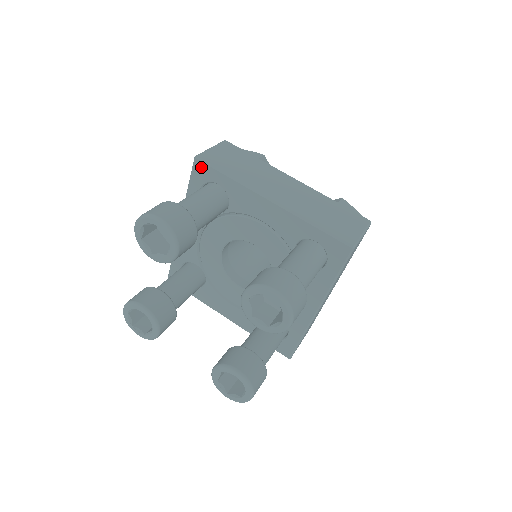
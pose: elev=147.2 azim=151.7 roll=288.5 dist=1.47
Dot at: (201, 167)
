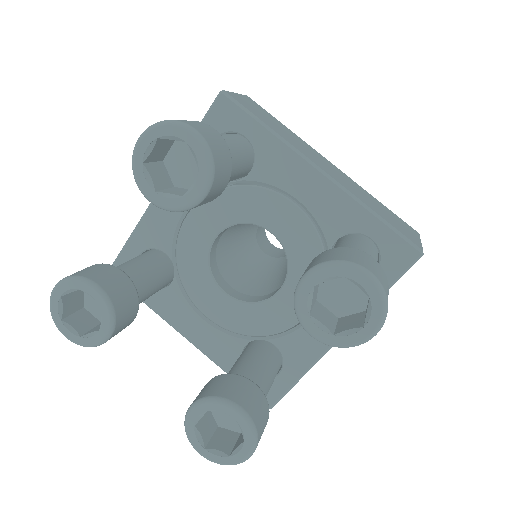
Dot at: (226, 107)
